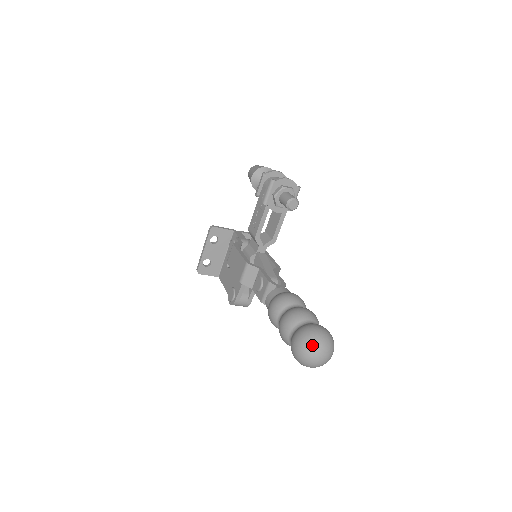
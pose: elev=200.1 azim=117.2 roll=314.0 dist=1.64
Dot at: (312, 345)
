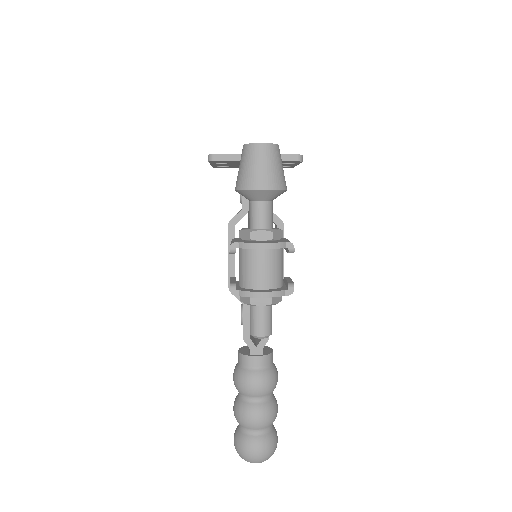
Dot at: occluded
